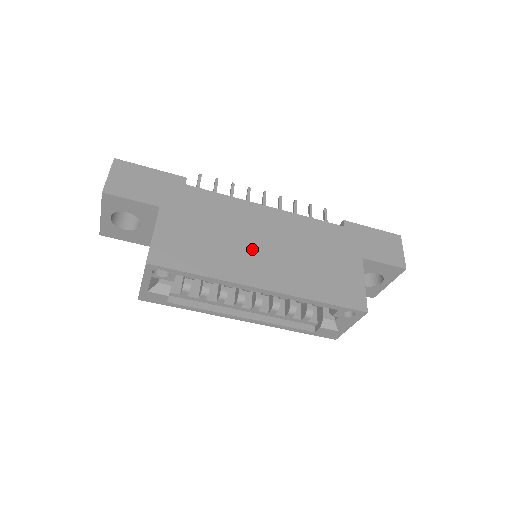
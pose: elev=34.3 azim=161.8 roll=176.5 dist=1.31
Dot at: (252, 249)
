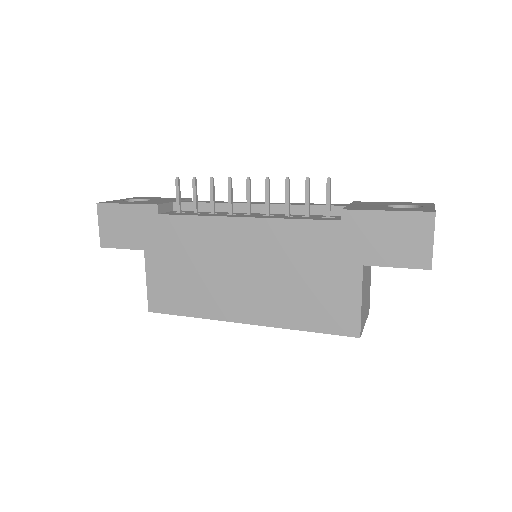
Dot at: (230, 280)
